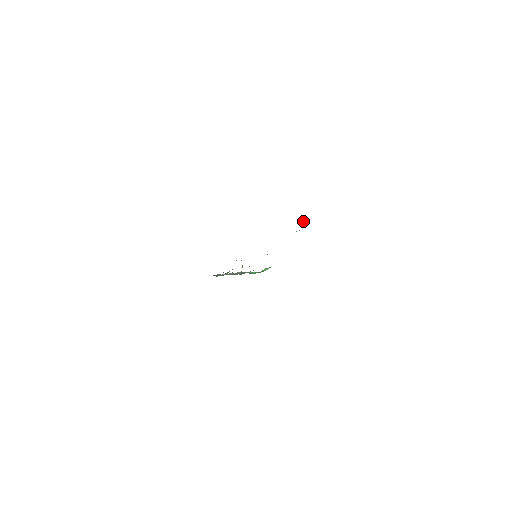
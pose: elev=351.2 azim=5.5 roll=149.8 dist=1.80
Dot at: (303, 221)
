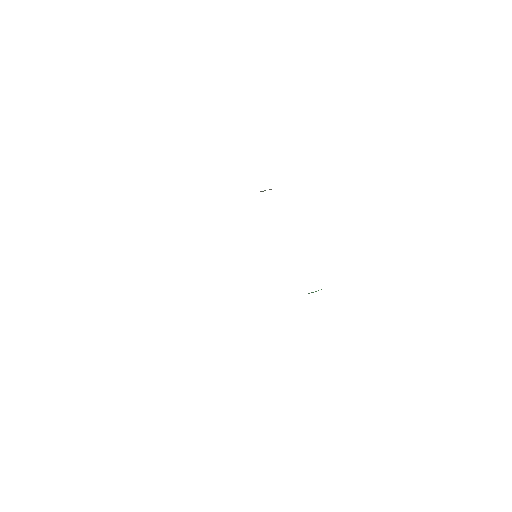
Dot at: occluded
